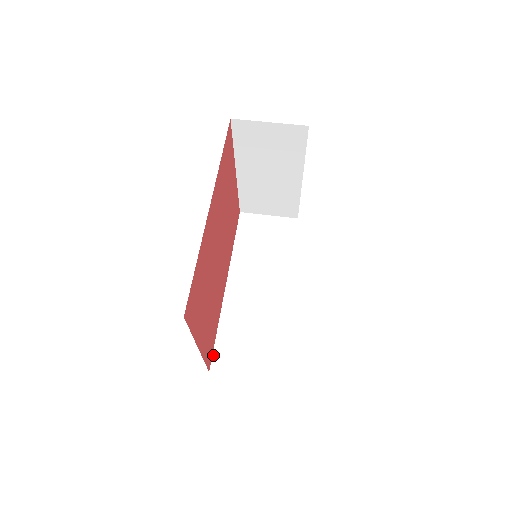
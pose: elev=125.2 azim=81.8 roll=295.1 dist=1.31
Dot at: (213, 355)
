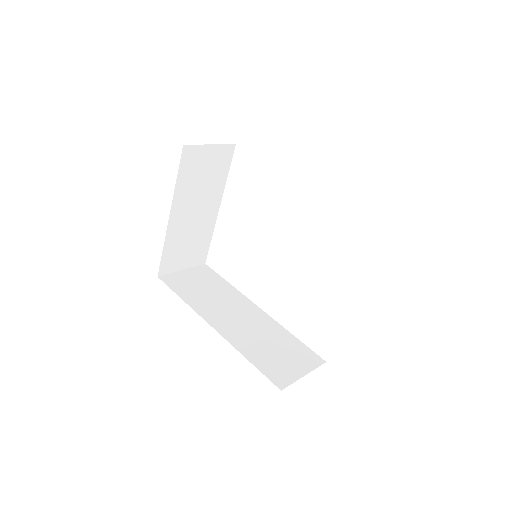
Dot at: (268, 378)
